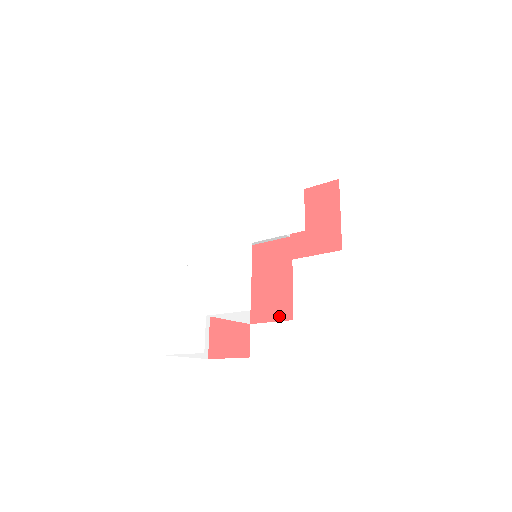
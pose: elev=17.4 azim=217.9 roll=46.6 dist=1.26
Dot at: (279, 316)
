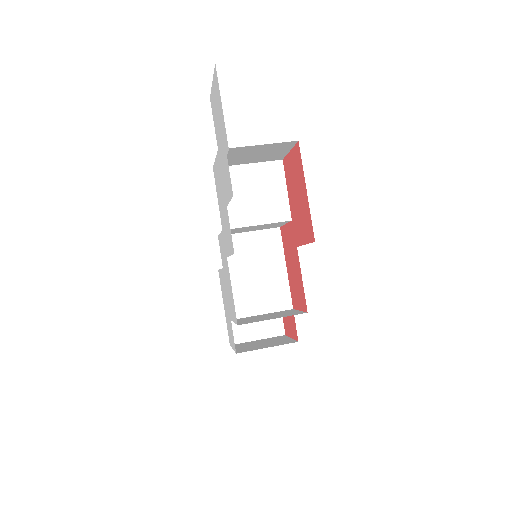
Dot at: (302, 306)
